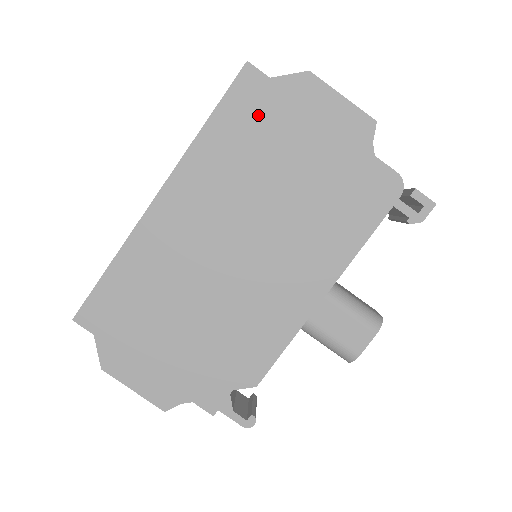
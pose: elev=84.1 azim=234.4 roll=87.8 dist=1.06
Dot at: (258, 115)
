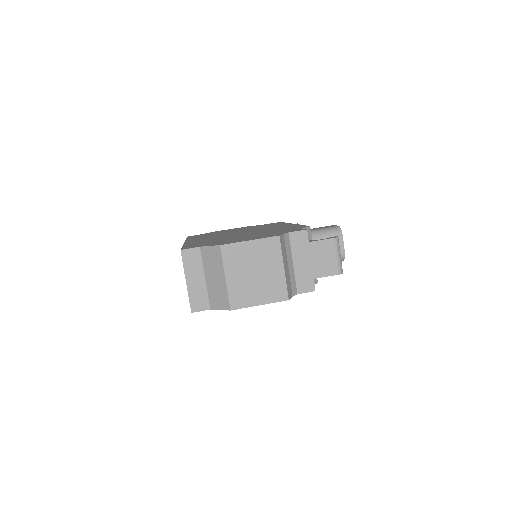
Dot at: occluded
